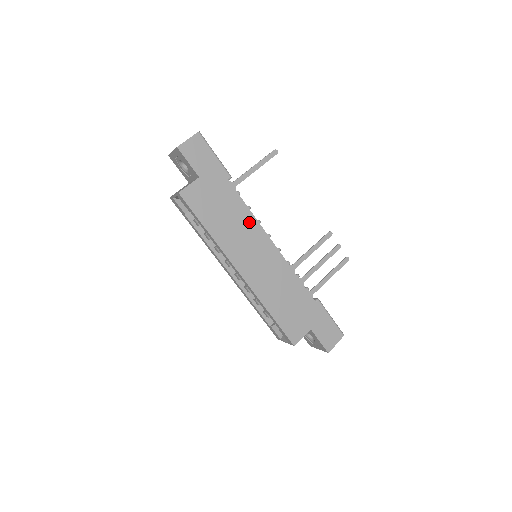
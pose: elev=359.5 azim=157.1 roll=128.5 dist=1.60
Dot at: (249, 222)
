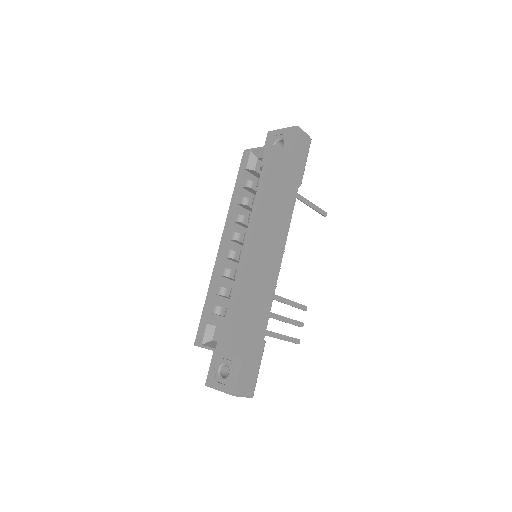
Dot at: (284, 224)
